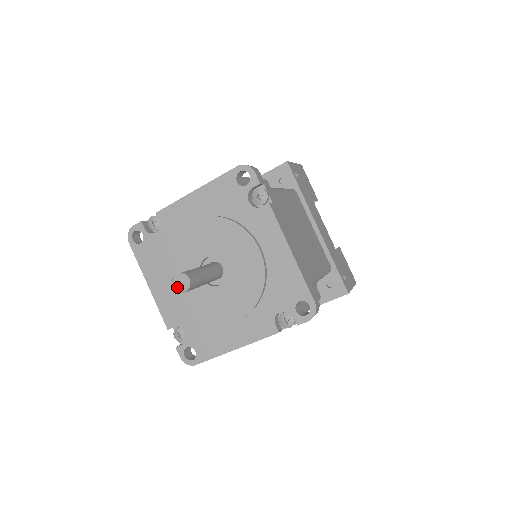
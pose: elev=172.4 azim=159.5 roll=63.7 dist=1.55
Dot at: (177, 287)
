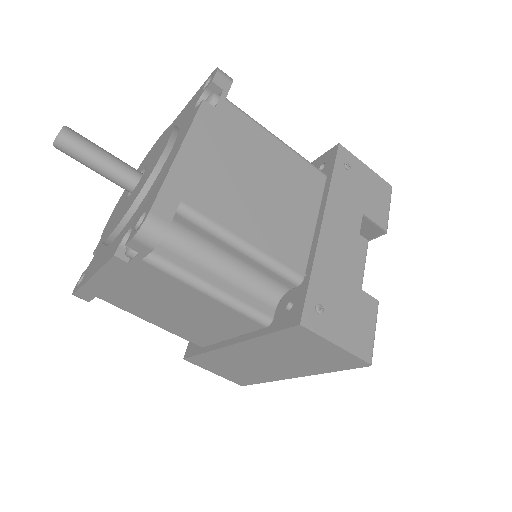
Dot at: occluded
